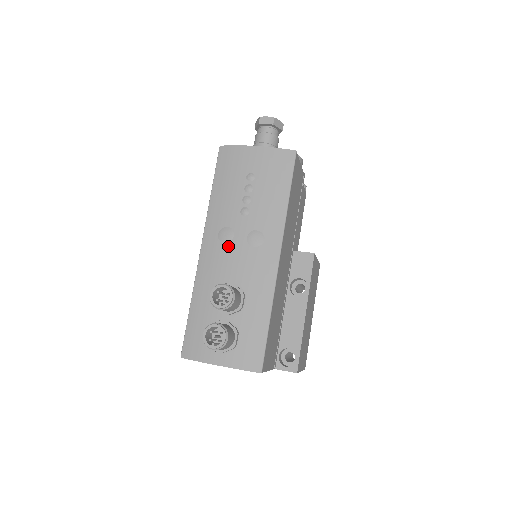
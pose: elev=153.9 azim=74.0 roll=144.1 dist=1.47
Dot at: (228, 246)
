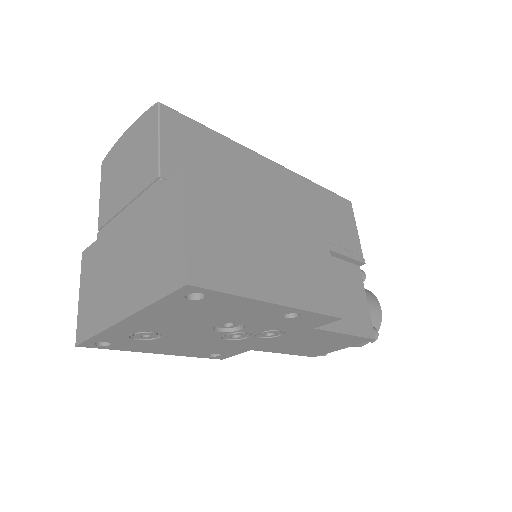
Dot at: occluded
